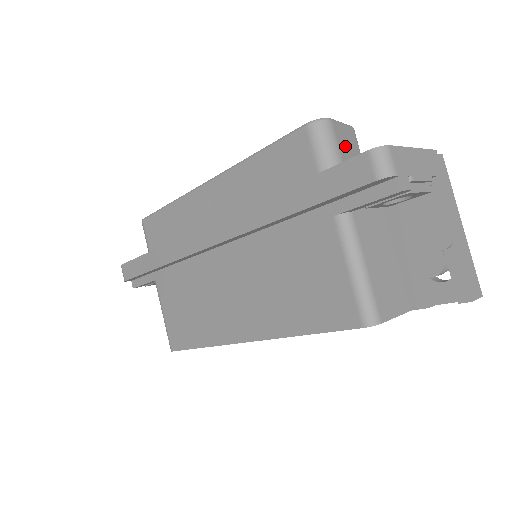
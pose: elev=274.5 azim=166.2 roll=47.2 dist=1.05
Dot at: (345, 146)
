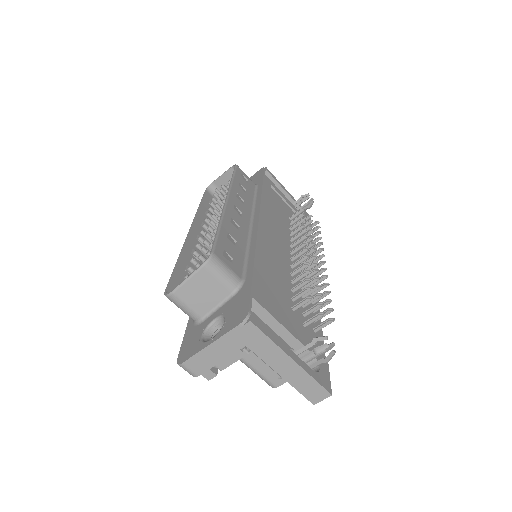
Dot at: (197, 297)
